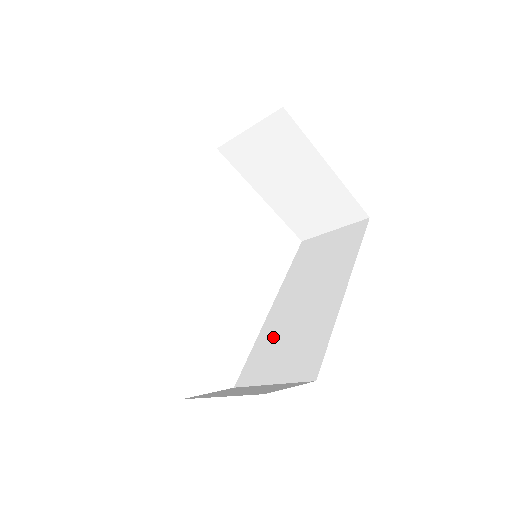
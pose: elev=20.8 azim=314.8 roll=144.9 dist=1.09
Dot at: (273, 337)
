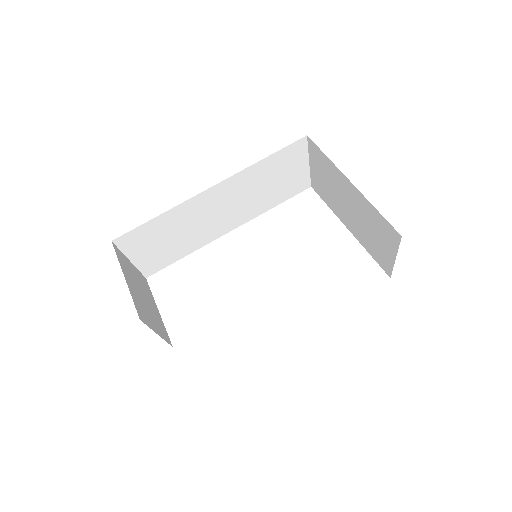
Dot at: occluded
